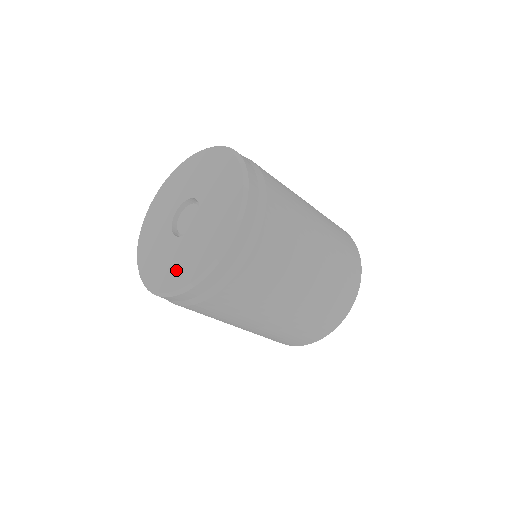
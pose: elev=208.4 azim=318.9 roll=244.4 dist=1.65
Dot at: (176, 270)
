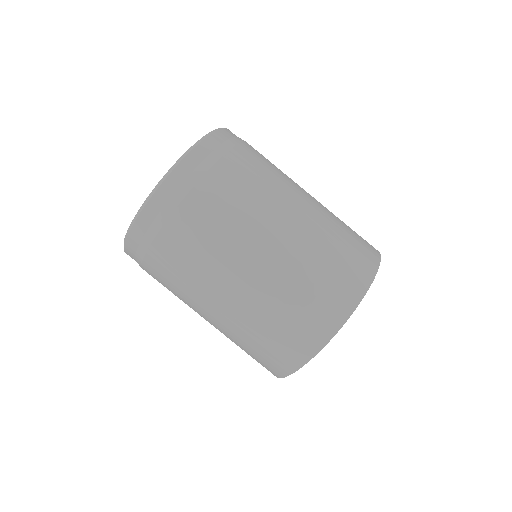
Dot at: occluded
